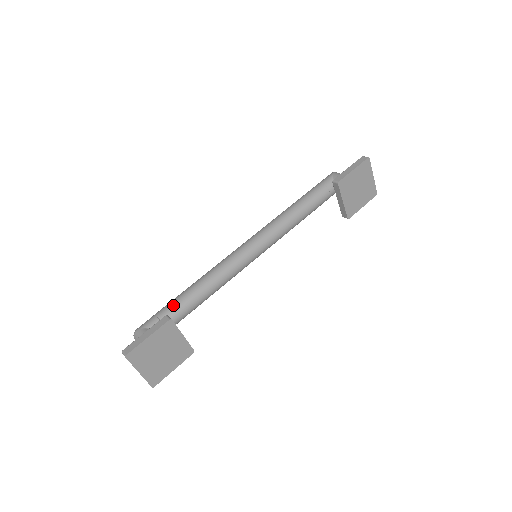
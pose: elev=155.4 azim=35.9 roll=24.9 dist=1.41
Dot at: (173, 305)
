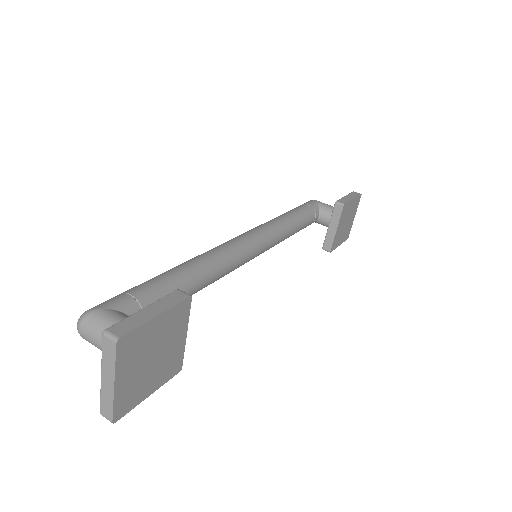
Dot at: (158, 285)
